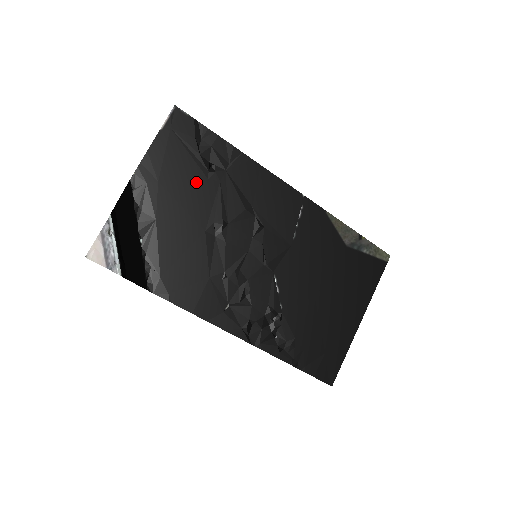
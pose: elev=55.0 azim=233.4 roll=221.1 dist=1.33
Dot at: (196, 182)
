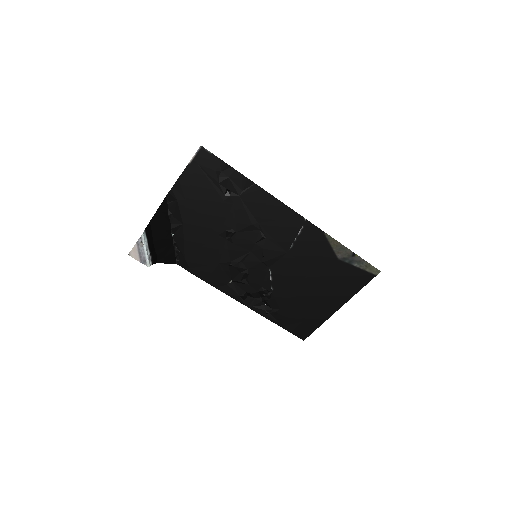
Dot at: (214, 202)
